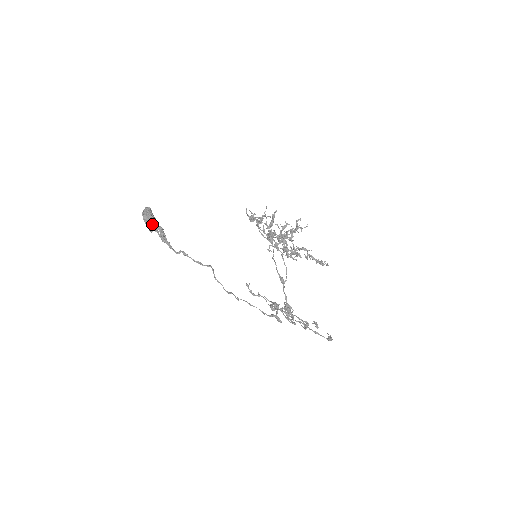
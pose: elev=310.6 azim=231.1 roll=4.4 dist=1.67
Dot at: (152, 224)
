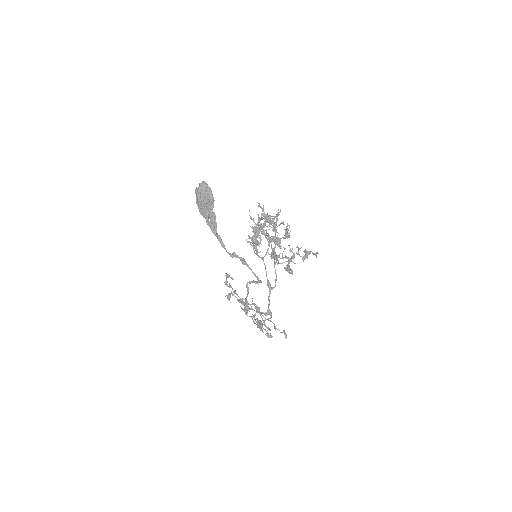
Dot at: (208, 207)
